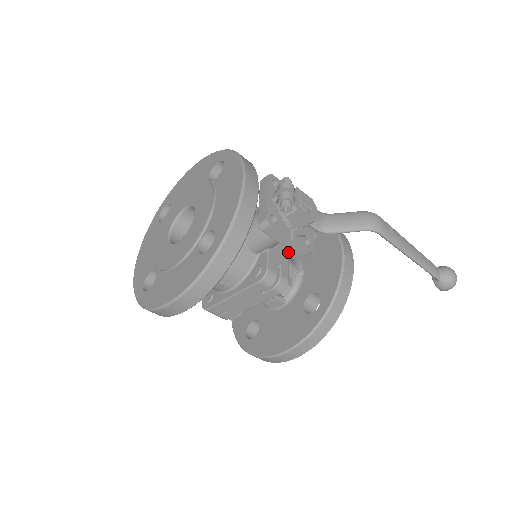
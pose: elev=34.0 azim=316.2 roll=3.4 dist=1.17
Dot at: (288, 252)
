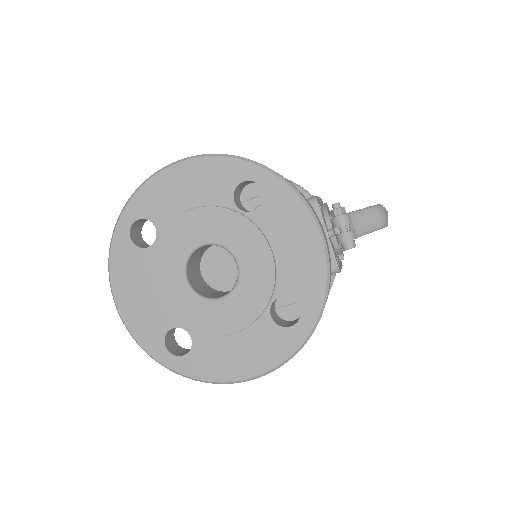
Dot at: occluded
